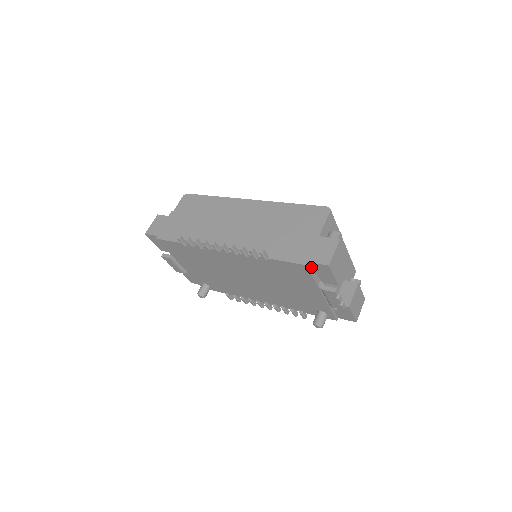
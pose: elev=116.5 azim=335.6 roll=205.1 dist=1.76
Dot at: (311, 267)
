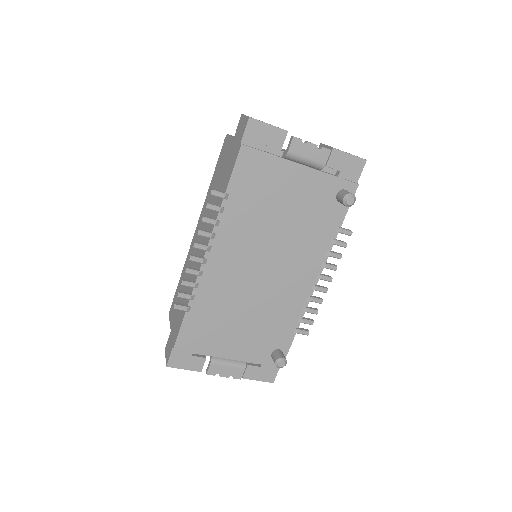
Dot at: (251, 146)
